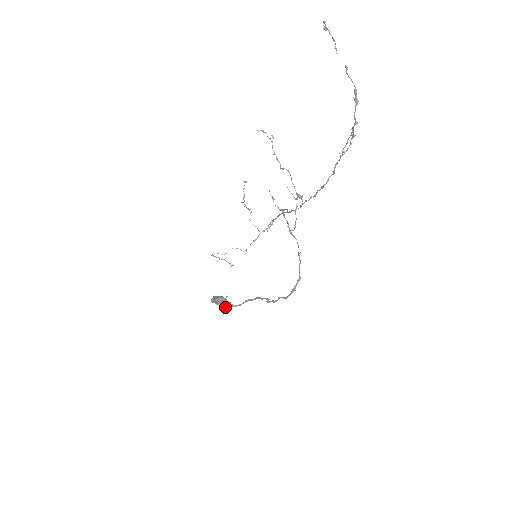
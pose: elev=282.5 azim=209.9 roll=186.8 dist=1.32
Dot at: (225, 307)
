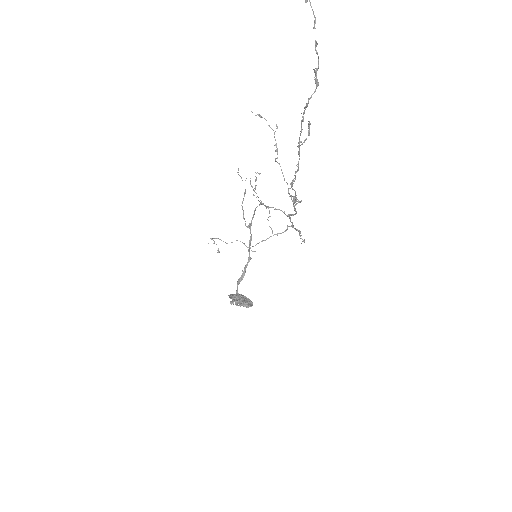
Dot at: (230, 303)
